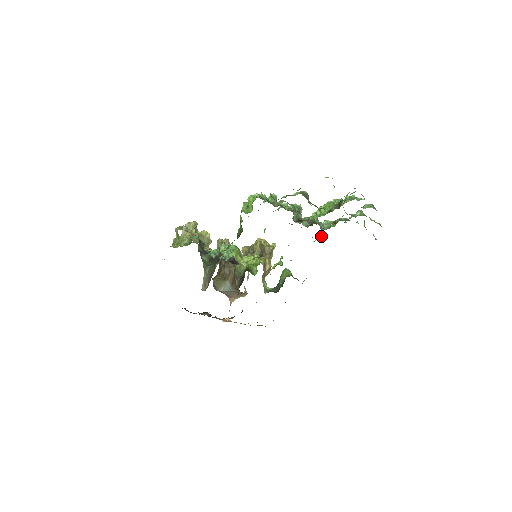
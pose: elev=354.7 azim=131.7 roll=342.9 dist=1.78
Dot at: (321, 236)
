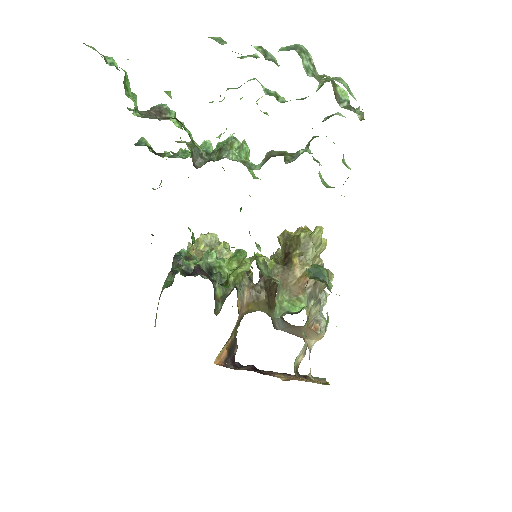
Dot at: (347, 178)
